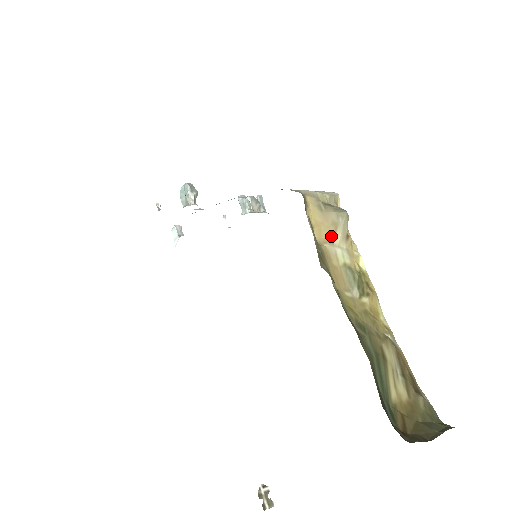
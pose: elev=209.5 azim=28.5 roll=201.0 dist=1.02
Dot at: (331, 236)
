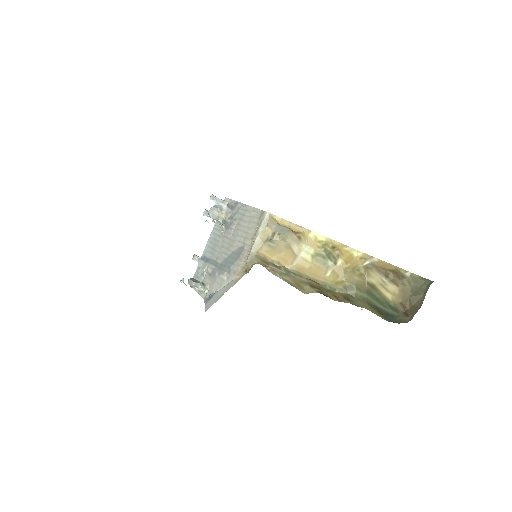
Dot at: (292, 254)
